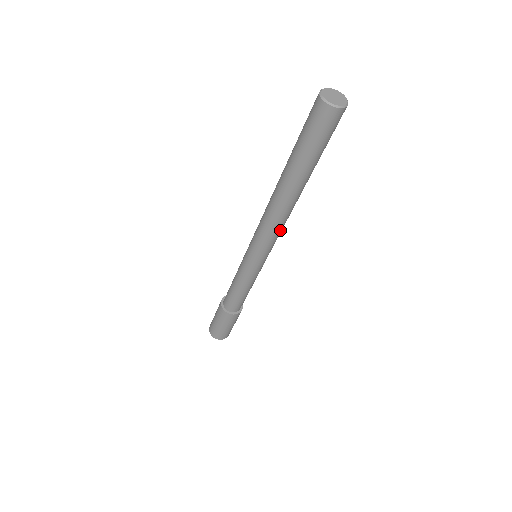
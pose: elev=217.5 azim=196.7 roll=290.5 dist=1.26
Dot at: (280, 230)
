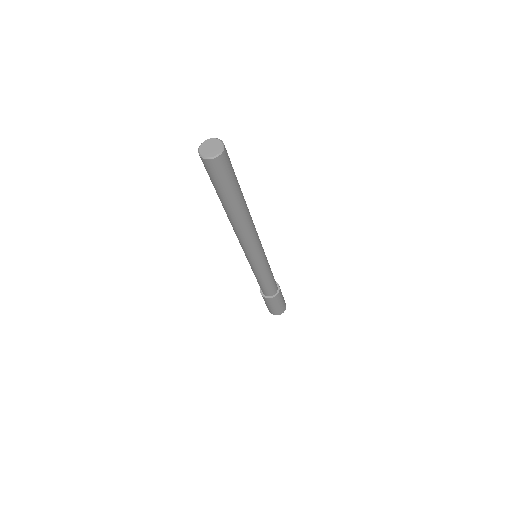
Dot at: (256, 231)
